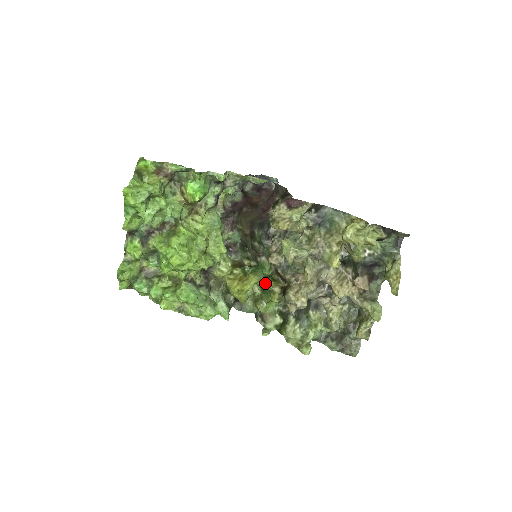
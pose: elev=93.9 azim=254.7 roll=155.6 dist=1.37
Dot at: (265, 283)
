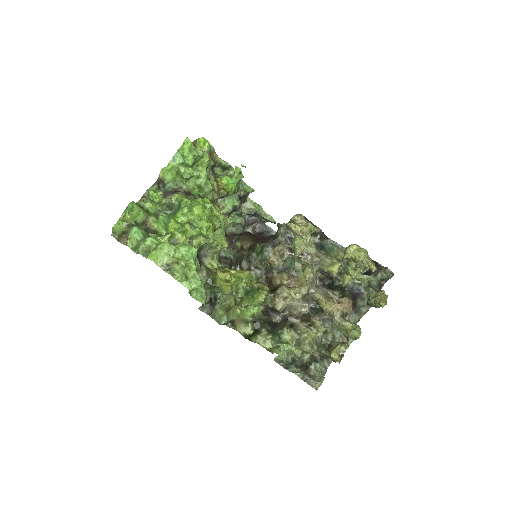
Dot at: (255, 282)
